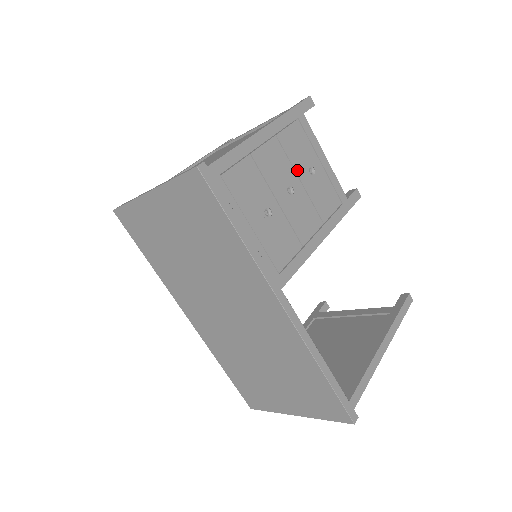
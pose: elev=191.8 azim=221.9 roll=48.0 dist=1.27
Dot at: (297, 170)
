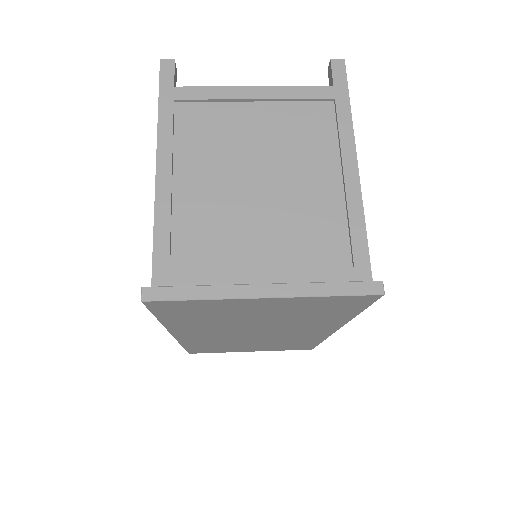
Dot at: occluded
